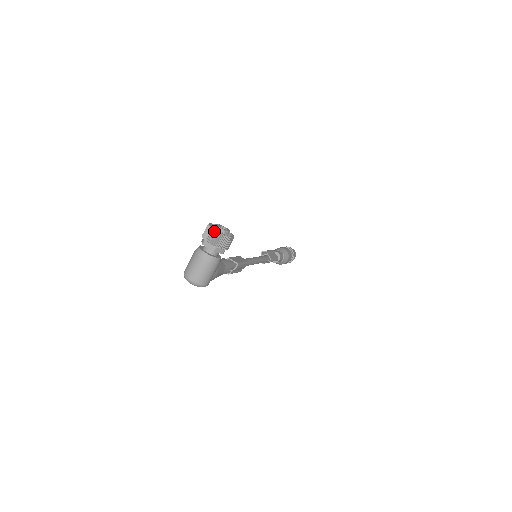
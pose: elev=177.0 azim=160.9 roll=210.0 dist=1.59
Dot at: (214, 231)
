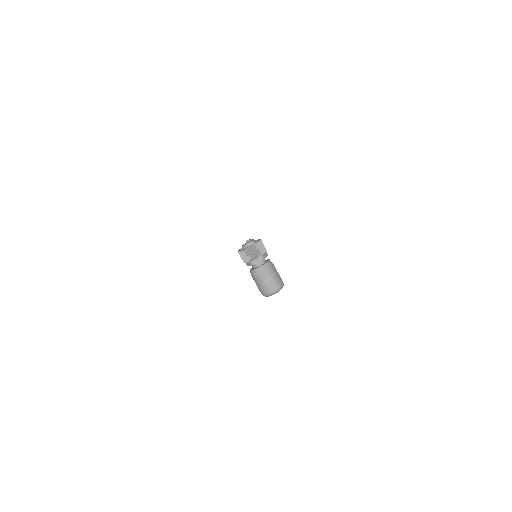
Dot at: (250, 248)
